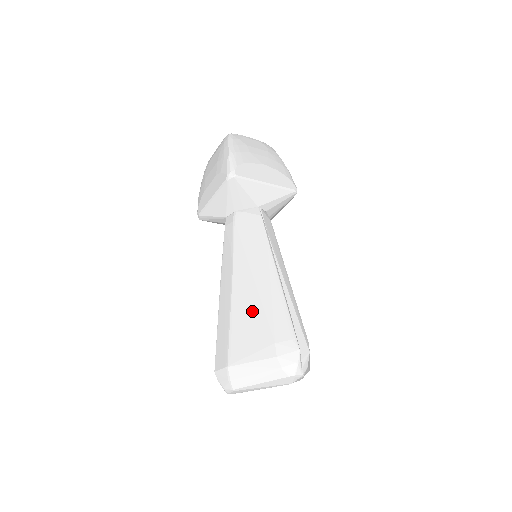
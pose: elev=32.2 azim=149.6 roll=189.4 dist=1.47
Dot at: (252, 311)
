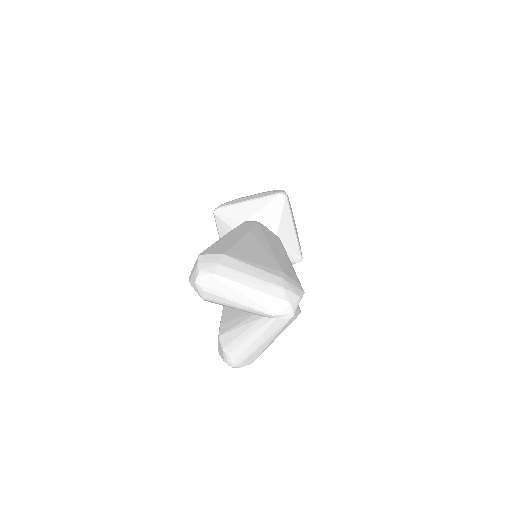
Dot at: (264, 251)
